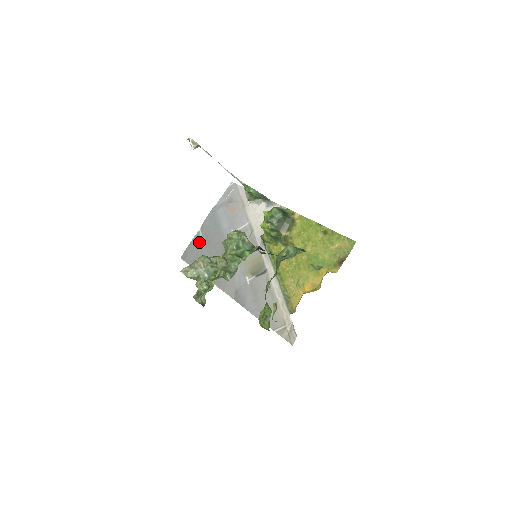
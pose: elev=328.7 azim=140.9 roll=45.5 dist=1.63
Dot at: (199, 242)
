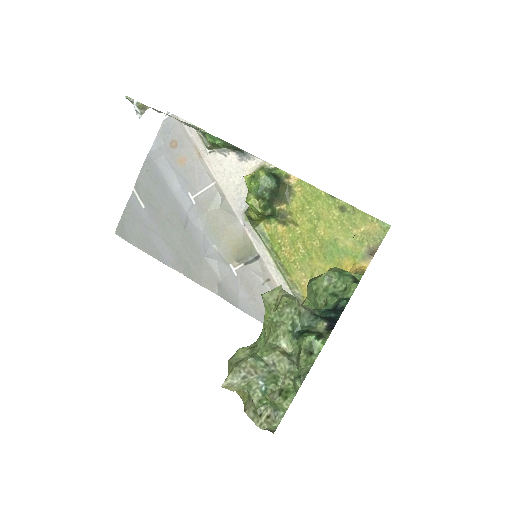
Dot at: (139, 210)
